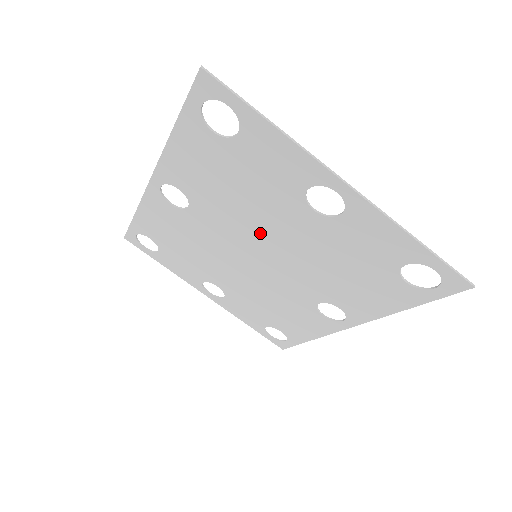
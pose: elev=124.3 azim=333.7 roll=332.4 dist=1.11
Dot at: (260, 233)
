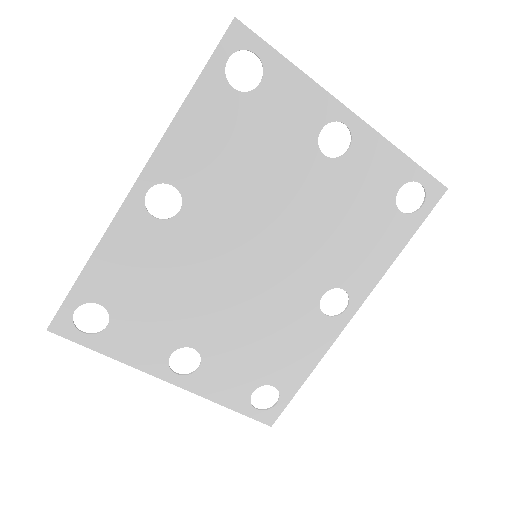
Dot at: (266, 213)
